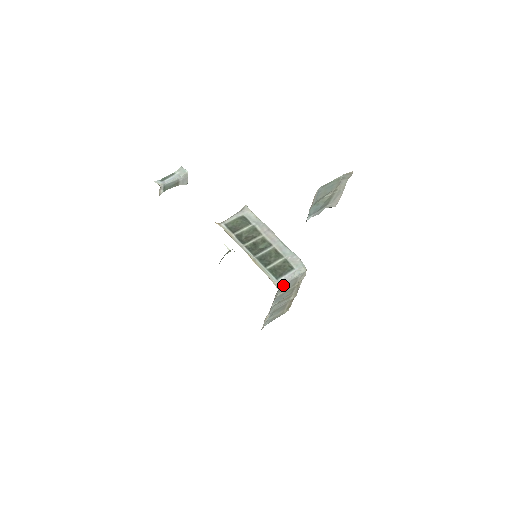
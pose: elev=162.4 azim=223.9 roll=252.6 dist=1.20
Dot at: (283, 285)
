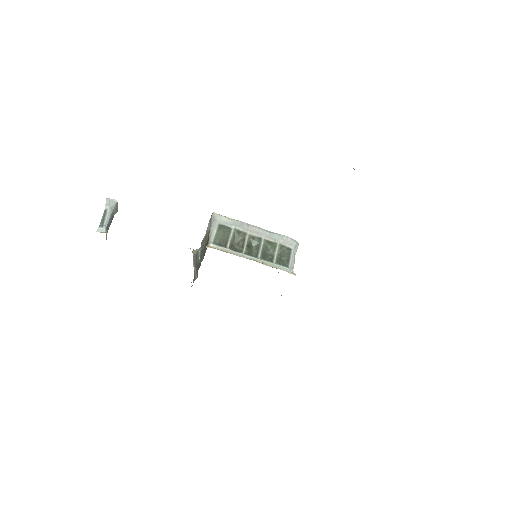
Dot at: occluded
